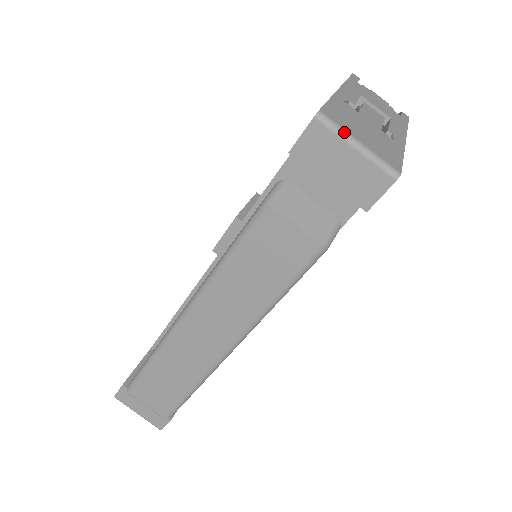
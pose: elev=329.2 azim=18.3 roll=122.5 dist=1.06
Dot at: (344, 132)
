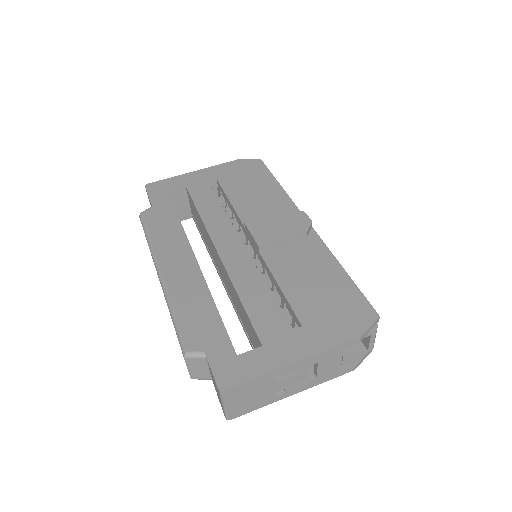
Dot at: (224, 401)
